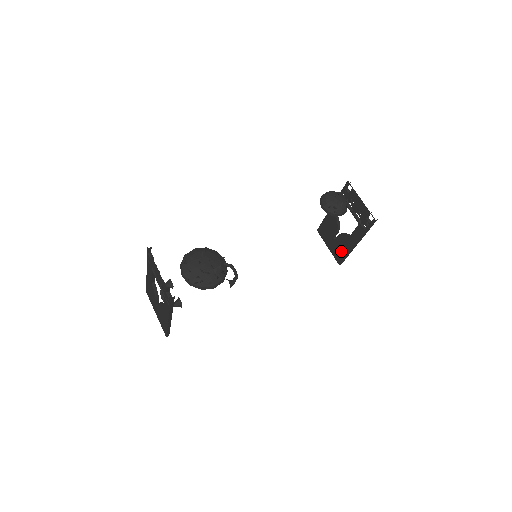
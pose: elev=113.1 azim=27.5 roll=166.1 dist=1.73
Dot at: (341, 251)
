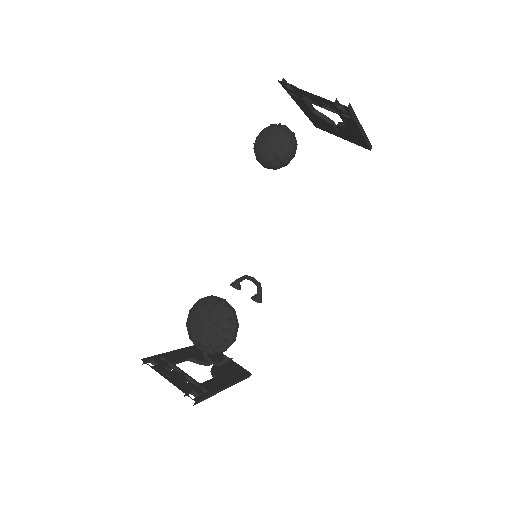
Dot at: (356, 140)
